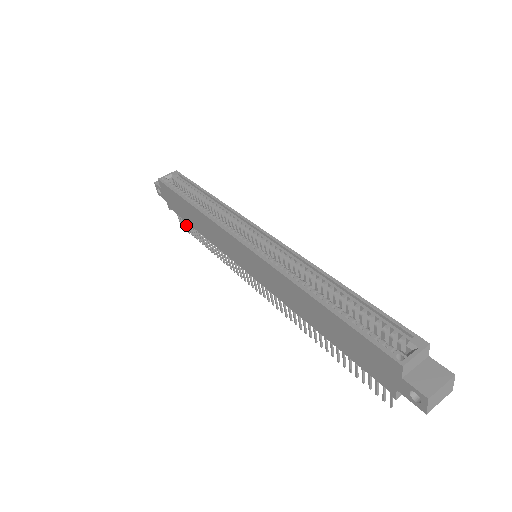
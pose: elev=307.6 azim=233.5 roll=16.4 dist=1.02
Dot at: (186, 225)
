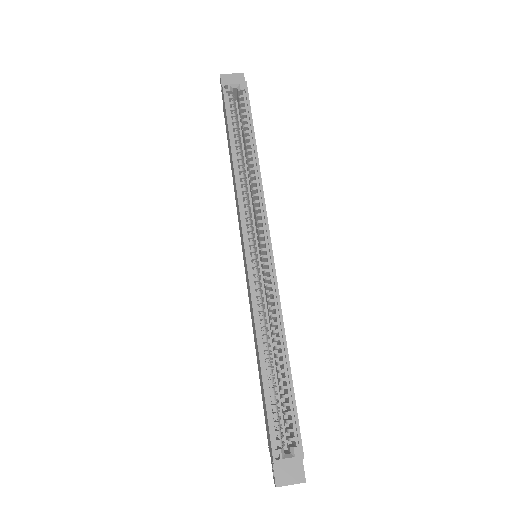
Dot at: occluded
